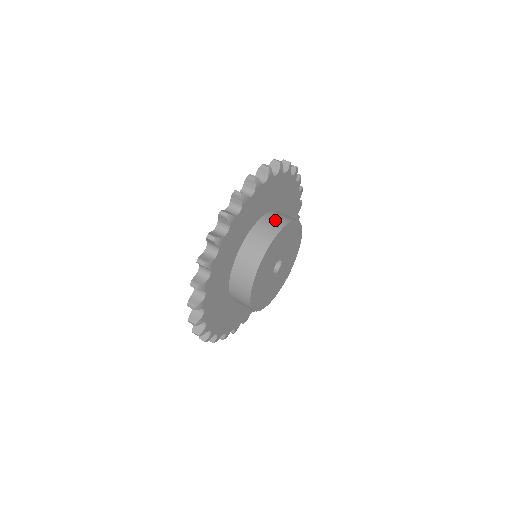
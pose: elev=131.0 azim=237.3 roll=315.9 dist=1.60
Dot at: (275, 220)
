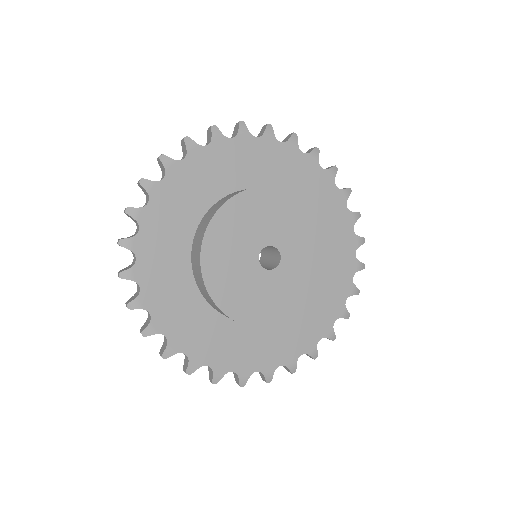
Dot at: occluded
